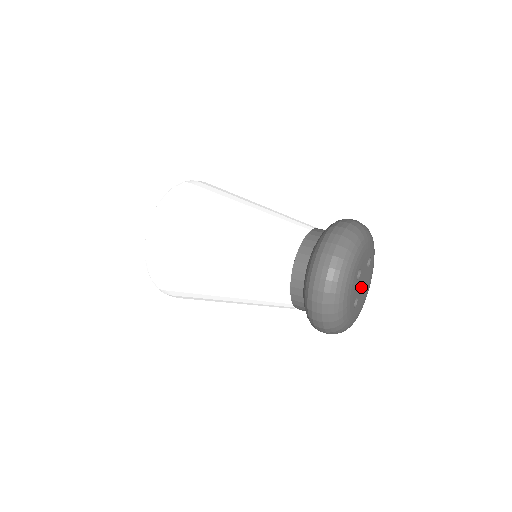
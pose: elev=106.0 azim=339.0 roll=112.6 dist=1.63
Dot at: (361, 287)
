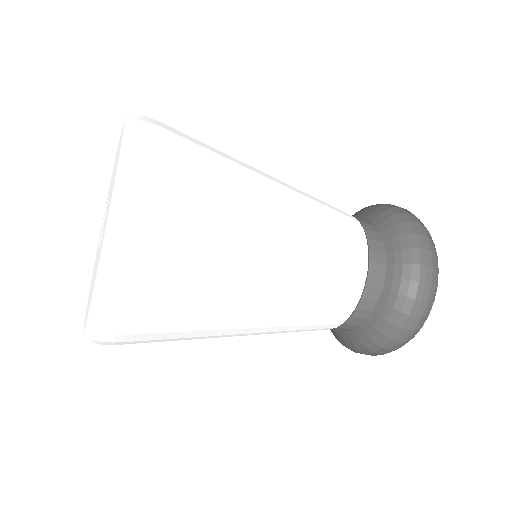
Dot at: occluded
